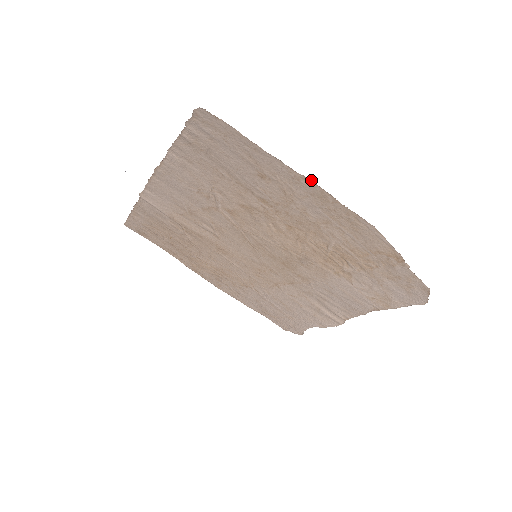
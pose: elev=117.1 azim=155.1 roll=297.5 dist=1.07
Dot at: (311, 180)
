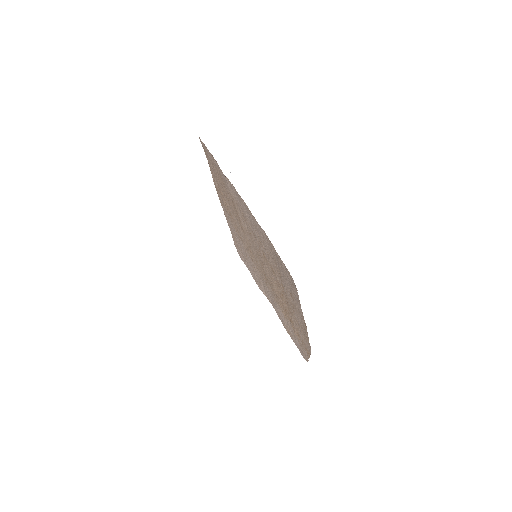
Dot at: occluded
